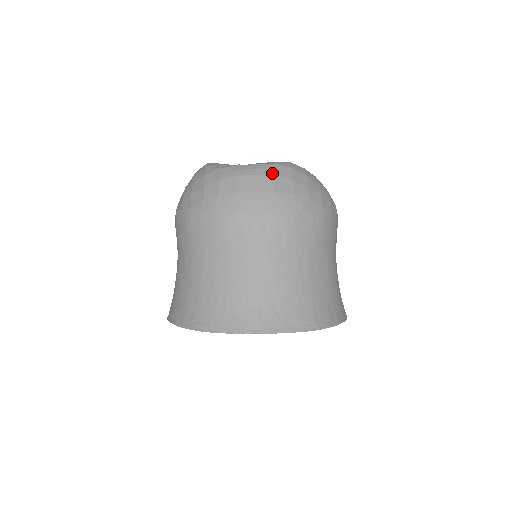
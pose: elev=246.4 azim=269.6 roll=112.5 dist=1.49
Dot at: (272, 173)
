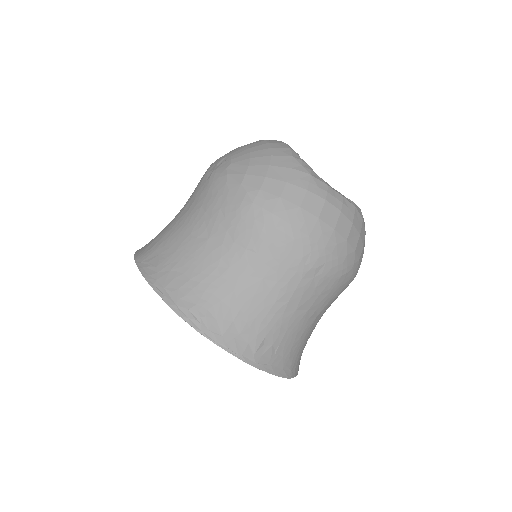
Dot at: (352, 218)
